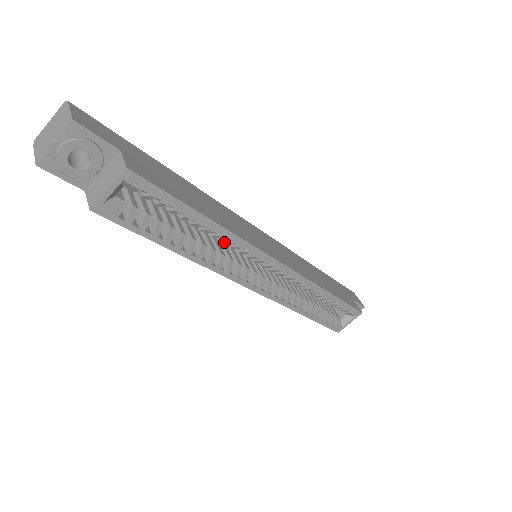
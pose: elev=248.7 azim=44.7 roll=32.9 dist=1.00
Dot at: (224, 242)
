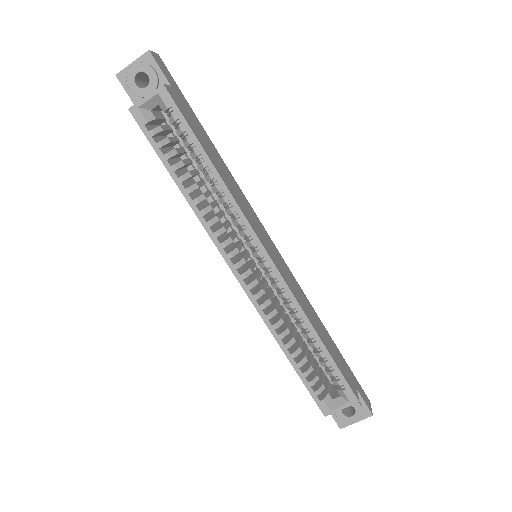
Dot at: (221, 200)
